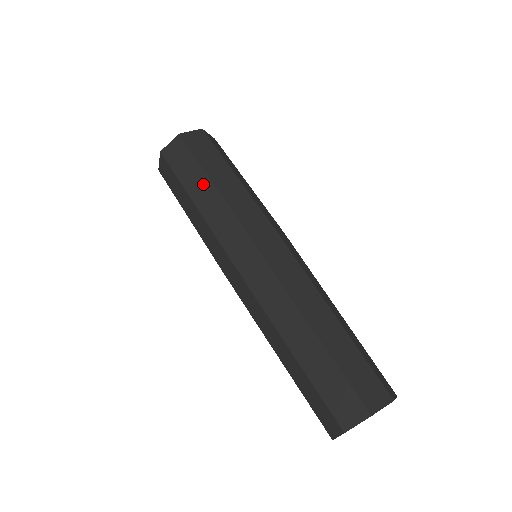
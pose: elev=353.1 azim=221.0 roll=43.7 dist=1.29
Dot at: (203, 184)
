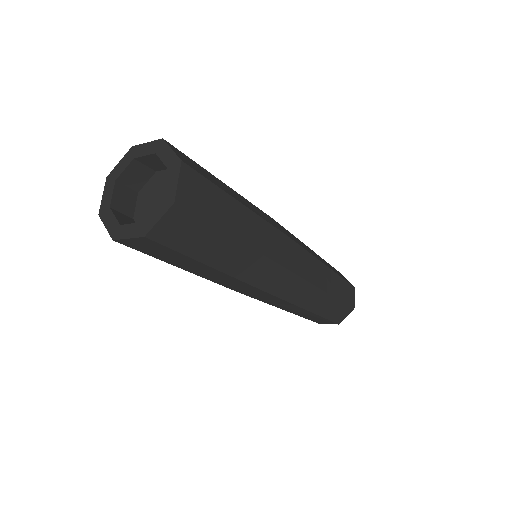
Dot at: (227, 248)
